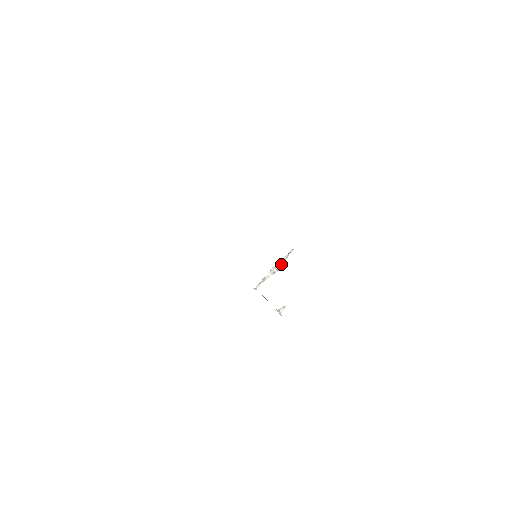
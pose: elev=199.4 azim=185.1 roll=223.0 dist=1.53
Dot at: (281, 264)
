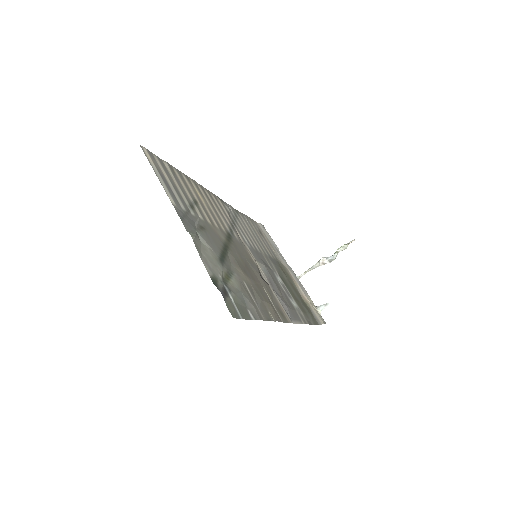
Dot at: (334, 255)
